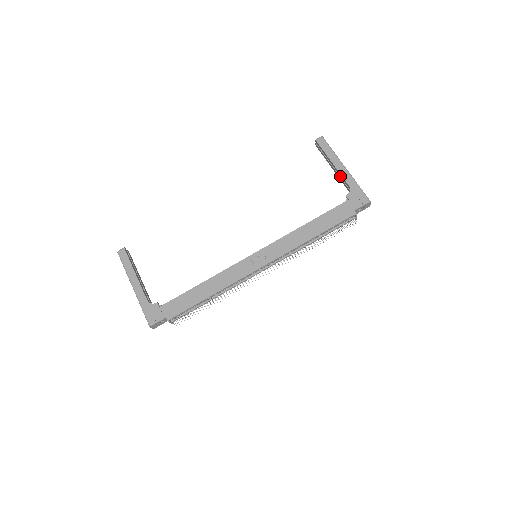
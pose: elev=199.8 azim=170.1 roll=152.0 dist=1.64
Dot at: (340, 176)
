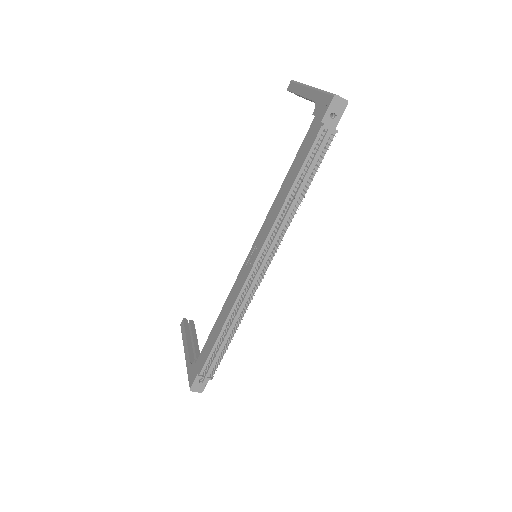
Dot at: occluded
